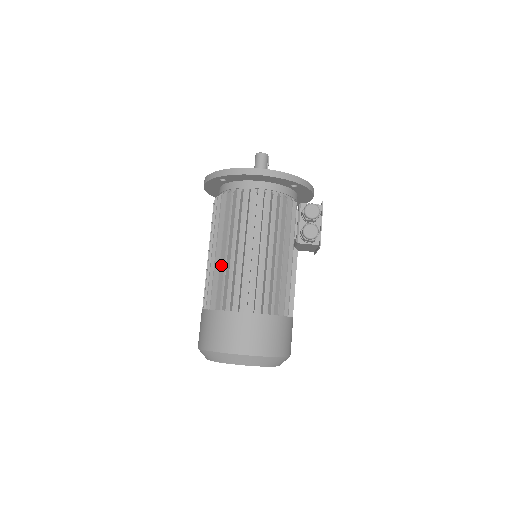
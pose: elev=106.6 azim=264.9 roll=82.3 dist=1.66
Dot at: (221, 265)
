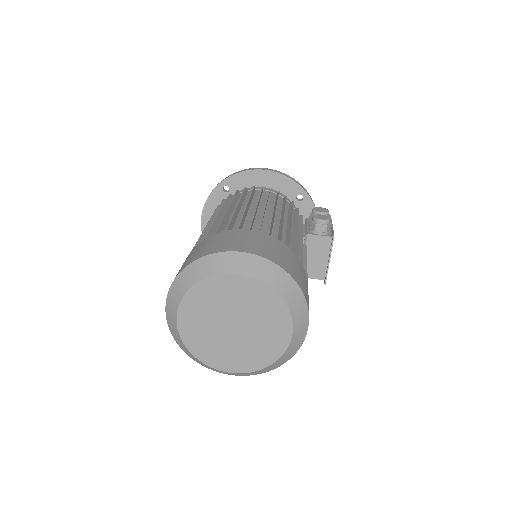
Dot at: (218, 220)
